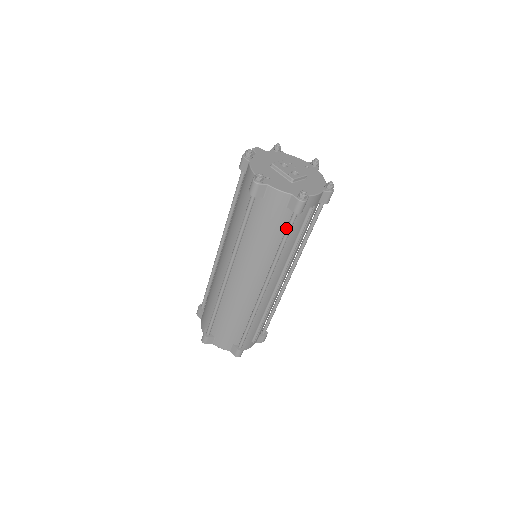
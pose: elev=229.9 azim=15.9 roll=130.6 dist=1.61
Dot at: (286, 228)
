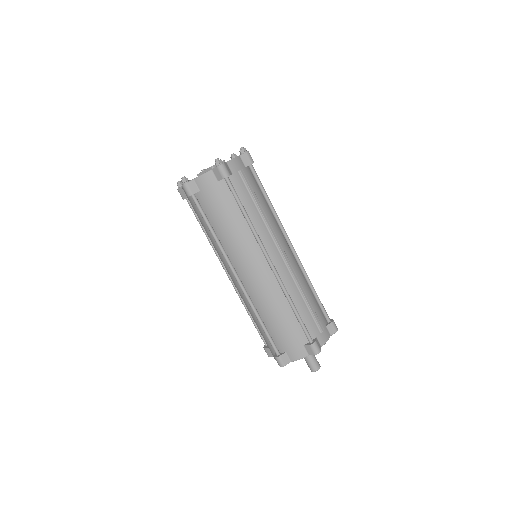
Dot at: (234, 198)
